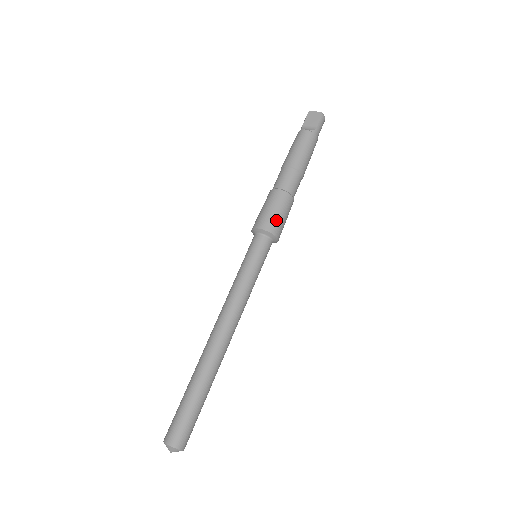
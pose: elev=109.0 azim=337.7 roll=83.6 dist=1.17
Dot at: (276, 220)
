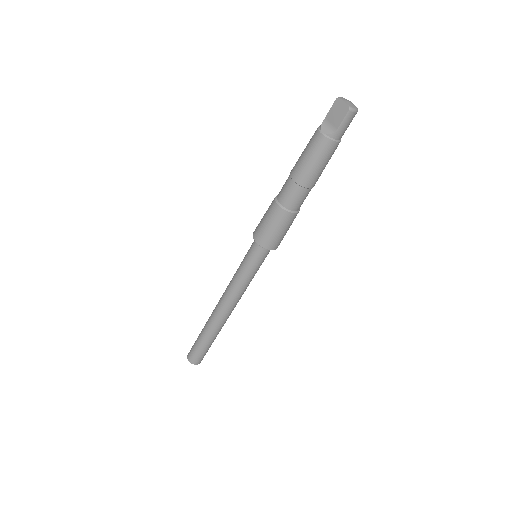
Dot at: (270, 236)
